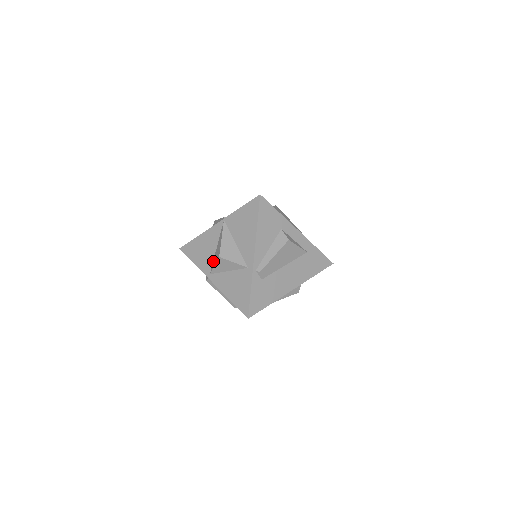
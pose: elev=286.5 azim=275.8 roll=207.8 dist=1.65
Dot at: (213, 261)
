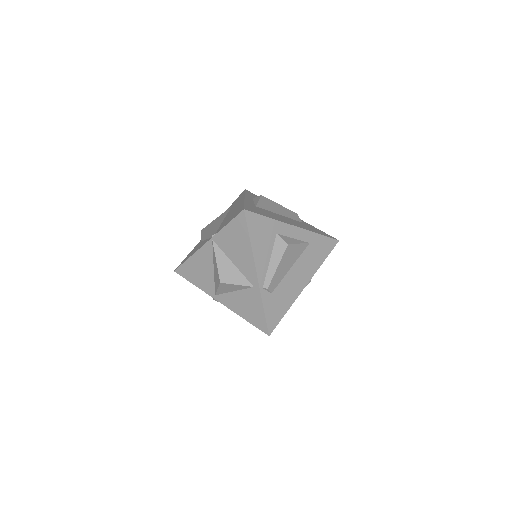
Dot at: (214, 282)
